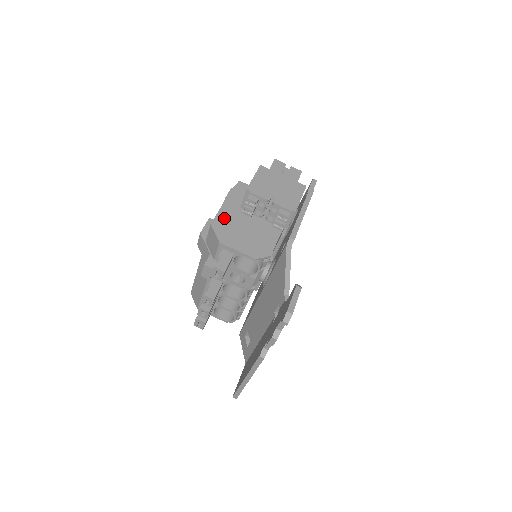
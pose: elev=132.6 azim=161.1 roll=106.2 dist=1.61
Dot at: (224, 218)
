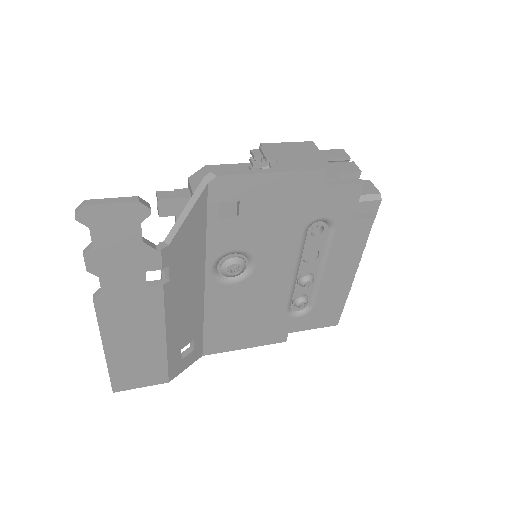
Dot at: (226, 170)
